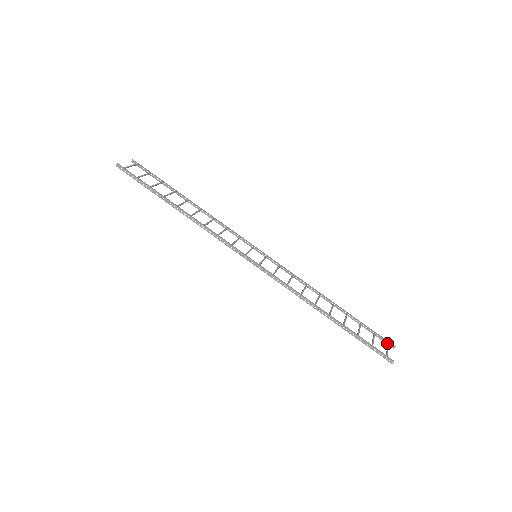
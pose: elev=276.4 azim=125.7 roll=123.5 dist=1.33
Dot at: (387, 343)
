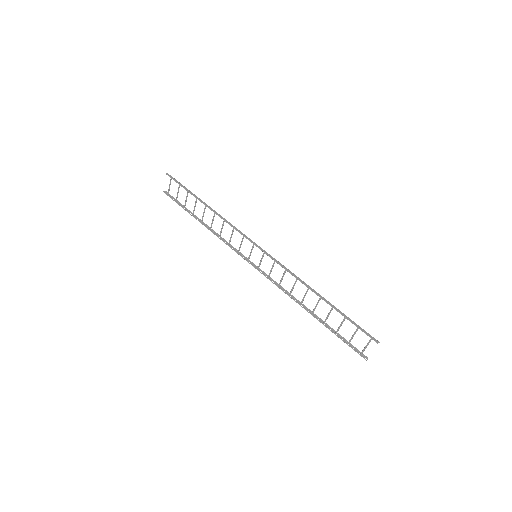
Dot at: (362, 351)
